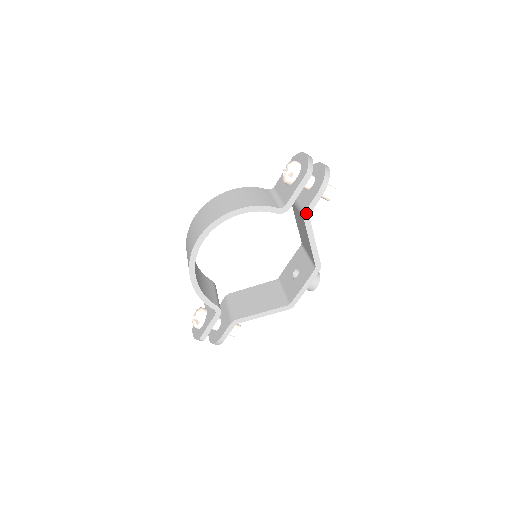
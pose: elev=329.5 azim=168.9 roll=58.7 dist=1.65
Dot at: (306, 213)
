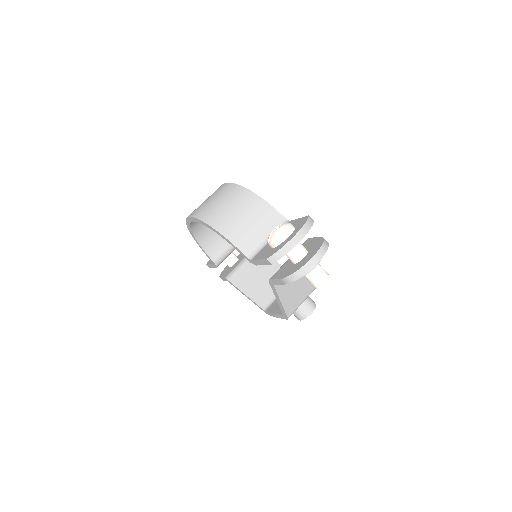
Dot at: (271, 281)
